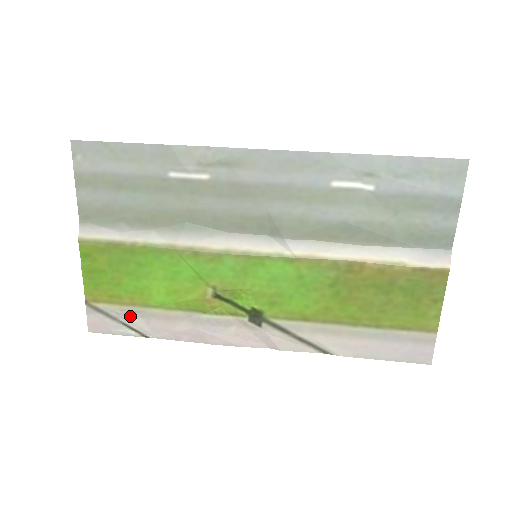
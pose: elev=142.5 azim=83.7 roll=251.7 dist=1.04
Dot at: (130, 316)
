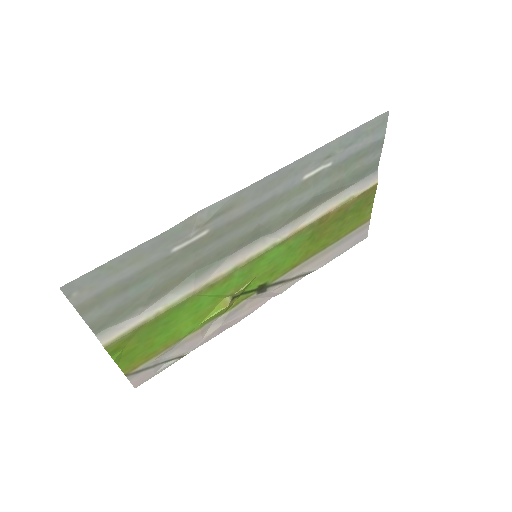
Dot at: (167, 355)
